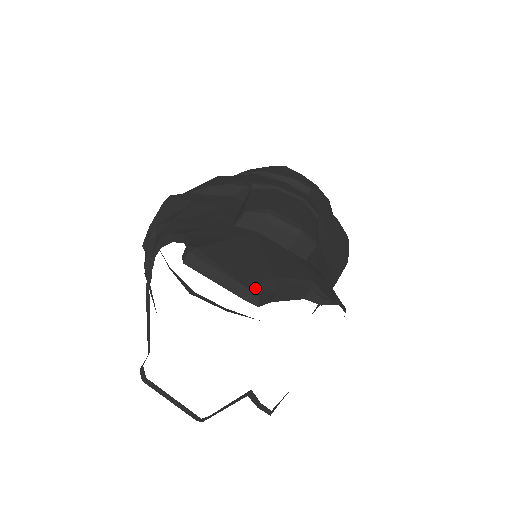
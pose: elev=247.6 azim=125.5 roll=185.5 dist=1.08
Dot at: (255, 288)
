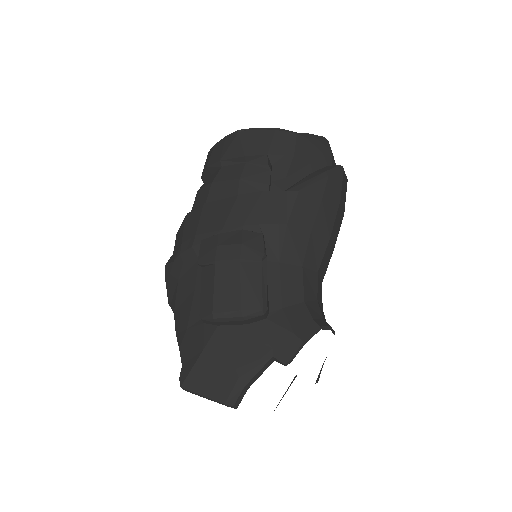
Dot at: (228, 399)
